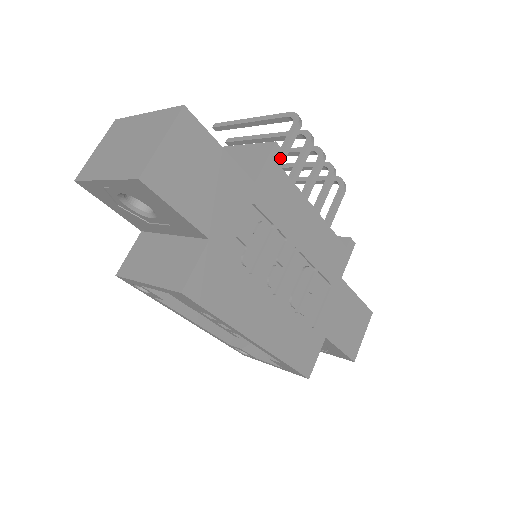
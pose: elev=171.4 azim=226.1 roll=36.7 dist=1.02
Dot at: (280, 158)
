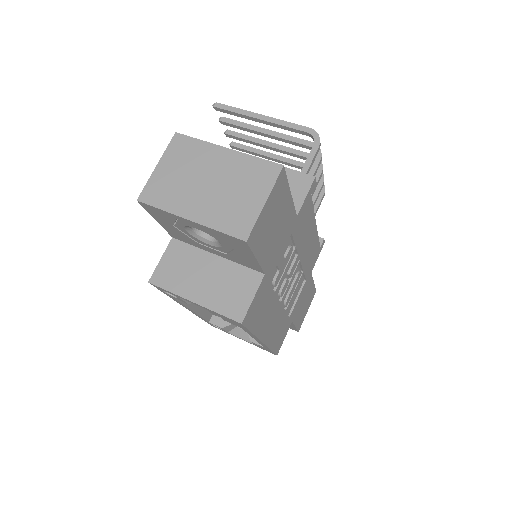
Dot at: occluded
